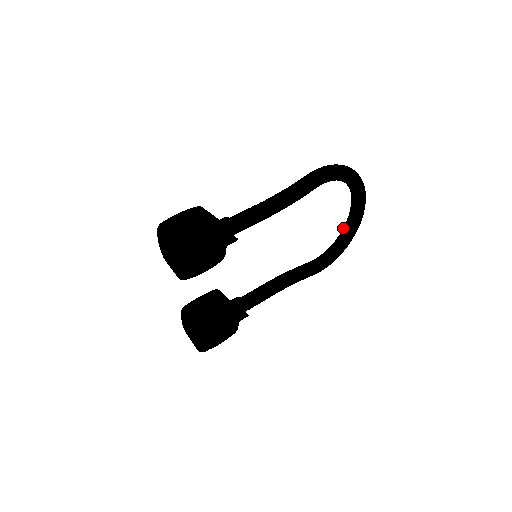
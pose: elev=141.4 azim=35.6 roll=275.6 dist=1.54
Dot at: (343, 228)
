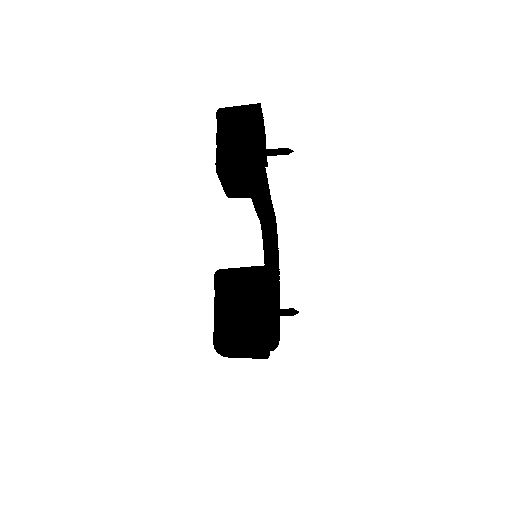
Dot at: occluded
